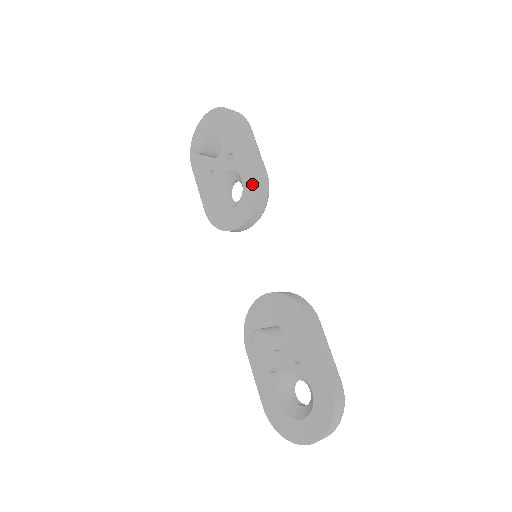
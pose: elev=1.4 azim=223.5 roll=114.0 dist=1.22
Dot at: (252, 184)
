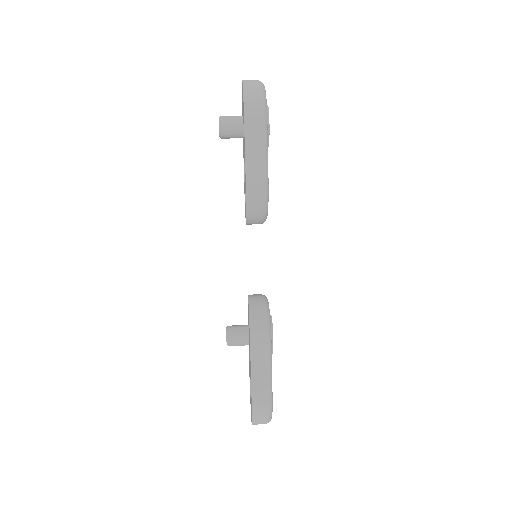
Dot at: occluded
